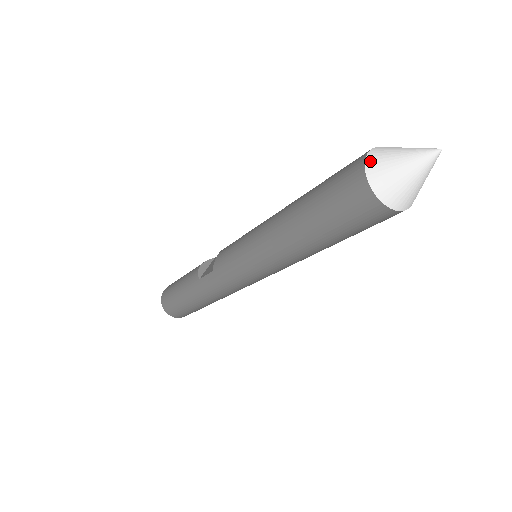
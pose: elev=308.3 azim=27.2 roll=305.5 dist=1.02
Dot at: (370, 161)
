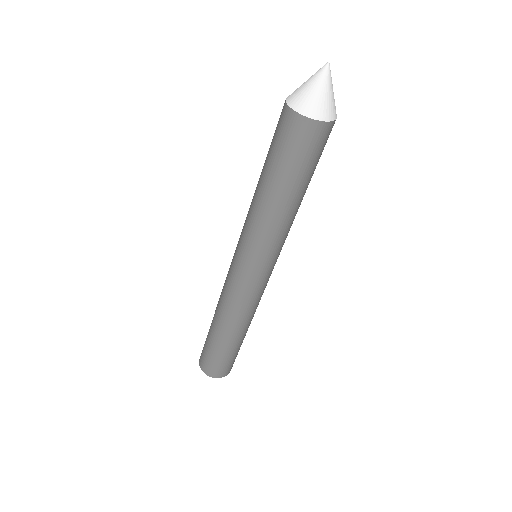
Dot at: occluded
